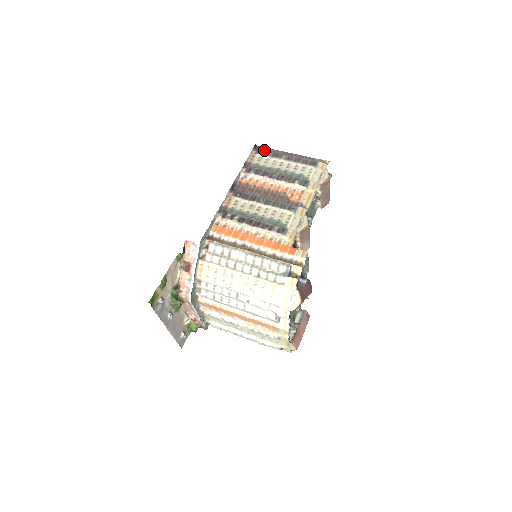
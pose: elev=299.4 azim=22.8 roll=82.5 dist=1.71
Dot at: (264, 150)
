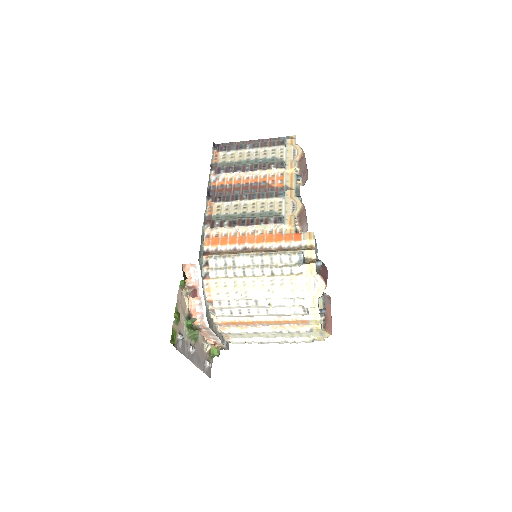
Dot at: (225, 146)
